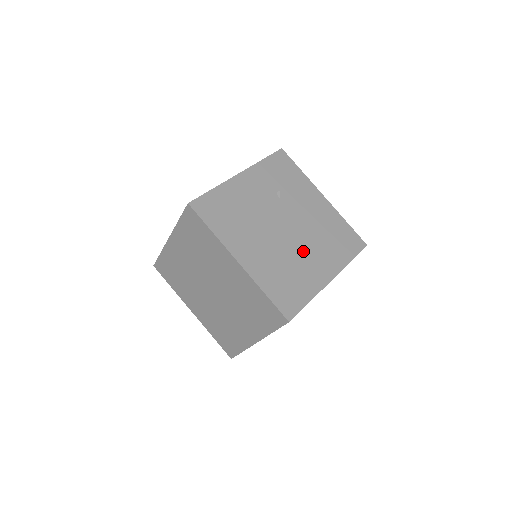
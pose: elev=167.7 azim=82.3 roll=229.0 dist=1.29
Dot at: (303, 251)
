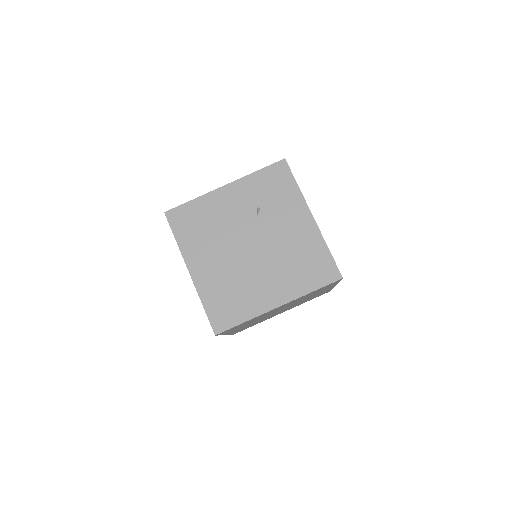
Dot at: (260, 272)
